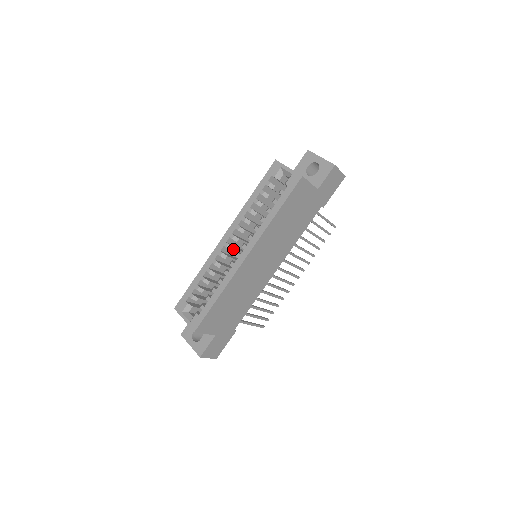
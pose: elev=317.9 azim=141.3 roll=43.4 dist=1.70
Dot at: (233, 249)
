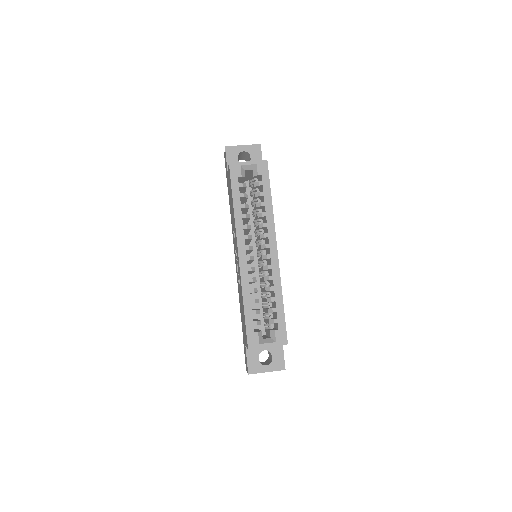
Dot at: (253, 258)
